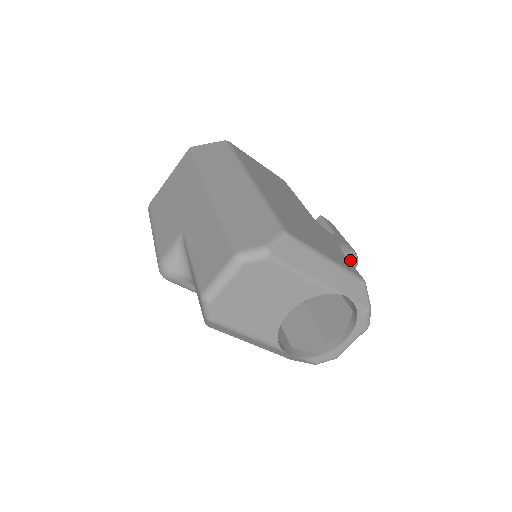
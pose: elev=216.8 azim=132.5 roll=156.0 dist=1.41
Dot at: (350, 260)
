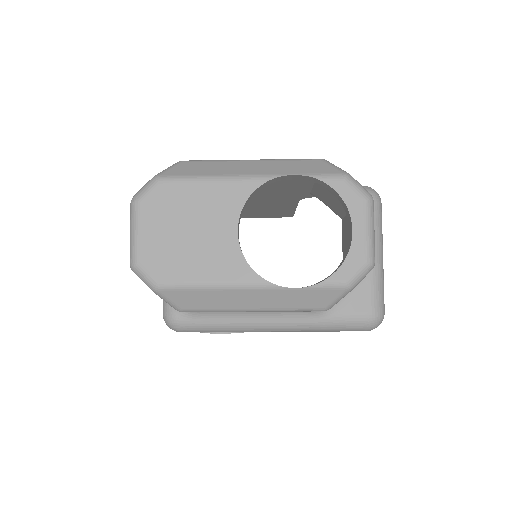
Dot at: occluded
